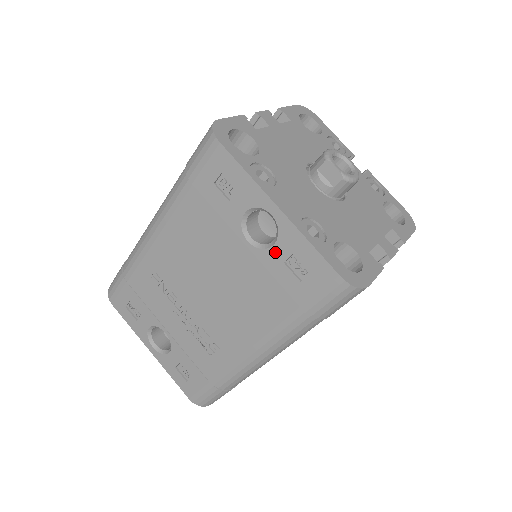
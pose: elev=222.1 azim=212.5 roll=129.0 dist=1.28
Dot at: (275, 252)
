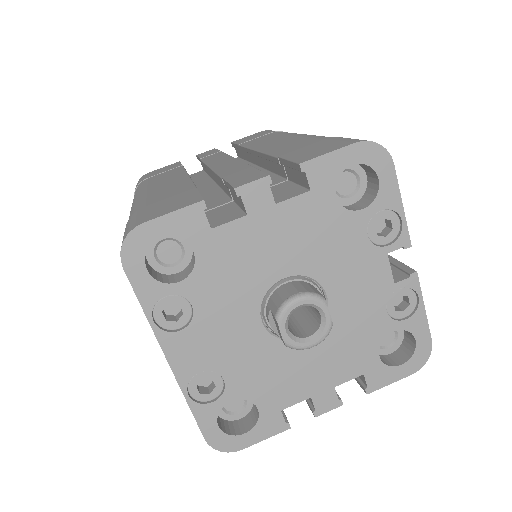
Dot at: occluded
